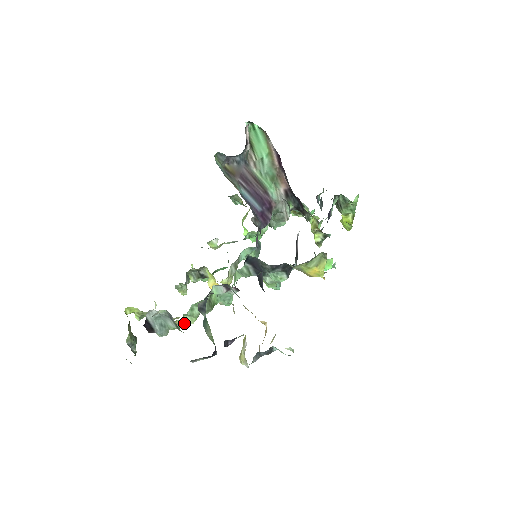
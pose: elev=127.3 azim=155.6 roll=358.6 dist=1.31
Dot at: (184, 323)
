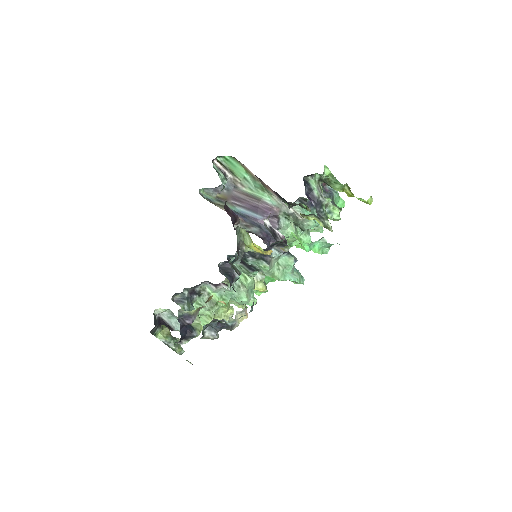
Dot at: (204, 322)
